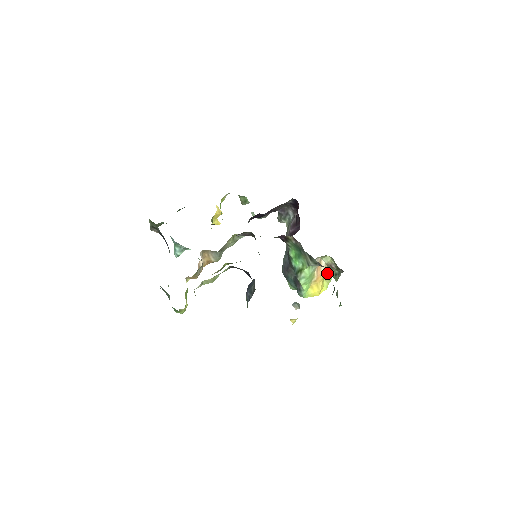
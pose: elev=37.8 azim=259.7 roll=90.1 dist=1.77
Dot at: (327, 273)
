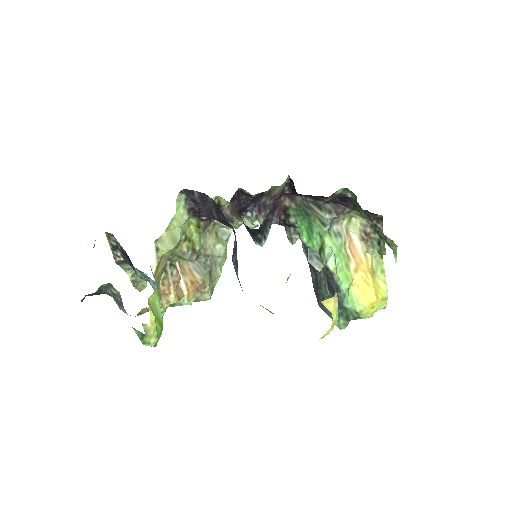
Dot at: (373, 263)
